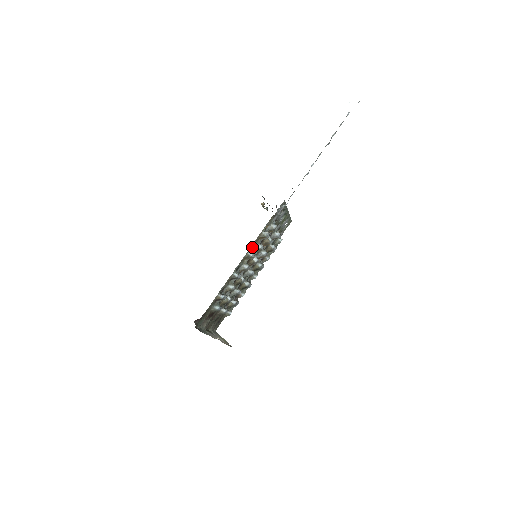
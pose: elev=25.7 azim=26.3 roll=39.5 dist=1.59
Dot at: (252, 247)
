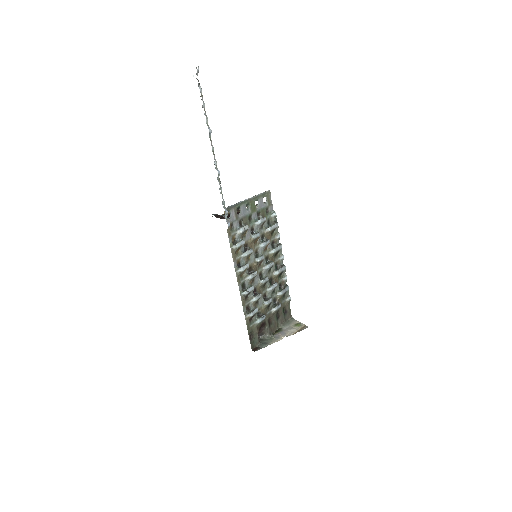
Dot at: (239, 262)
